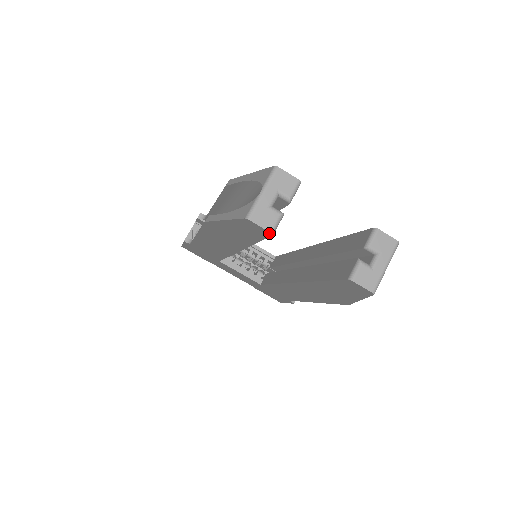
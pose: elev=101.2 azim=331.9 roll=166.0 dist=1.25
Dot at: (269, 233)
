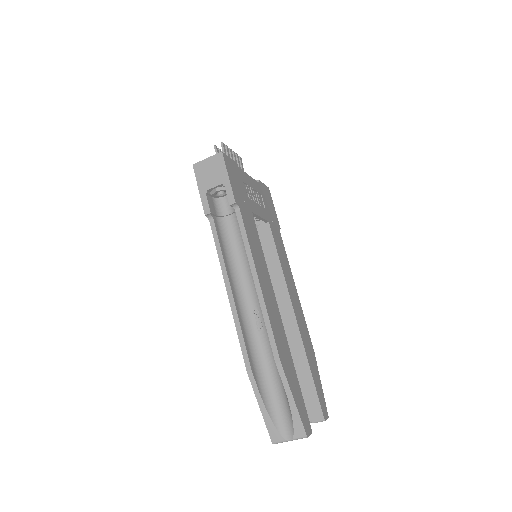
Dot at: occluded
